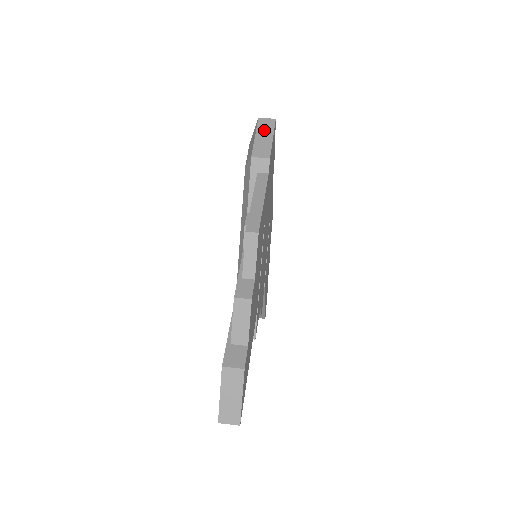
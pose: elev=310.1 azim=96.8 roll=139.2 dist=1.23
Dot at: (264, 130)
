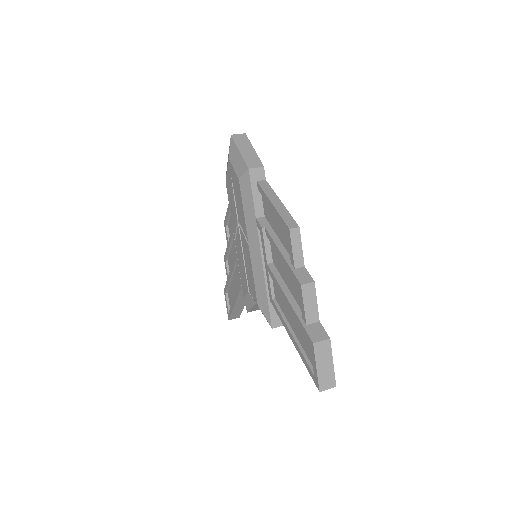
Dot at: (243, 144)
